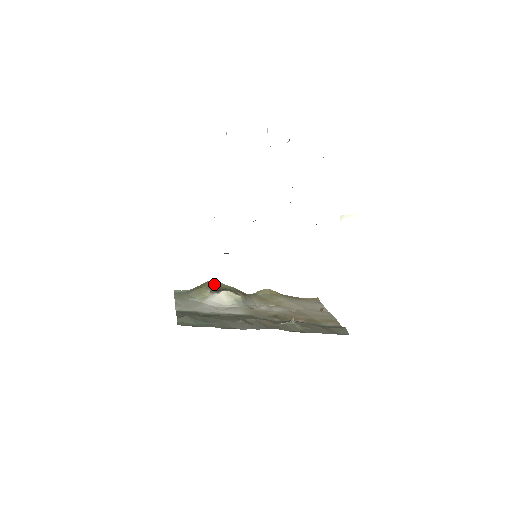
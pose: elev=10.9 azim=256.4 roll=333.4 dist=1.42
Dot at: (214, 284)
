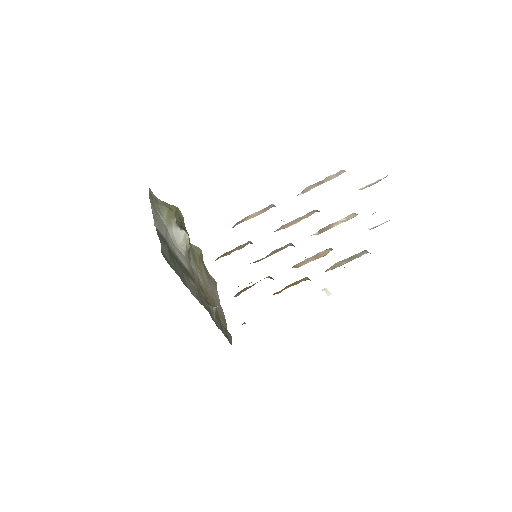
Dot at: (180, 214)
